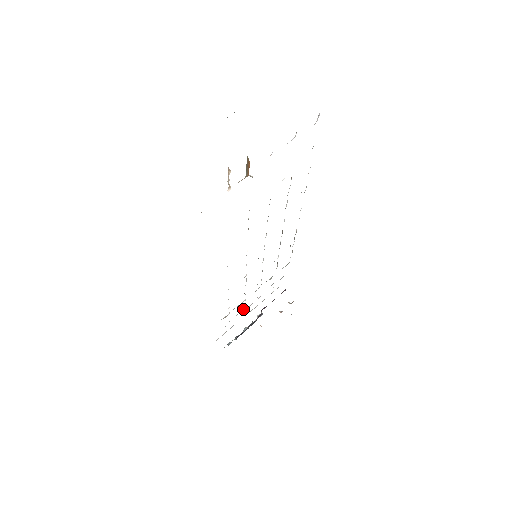
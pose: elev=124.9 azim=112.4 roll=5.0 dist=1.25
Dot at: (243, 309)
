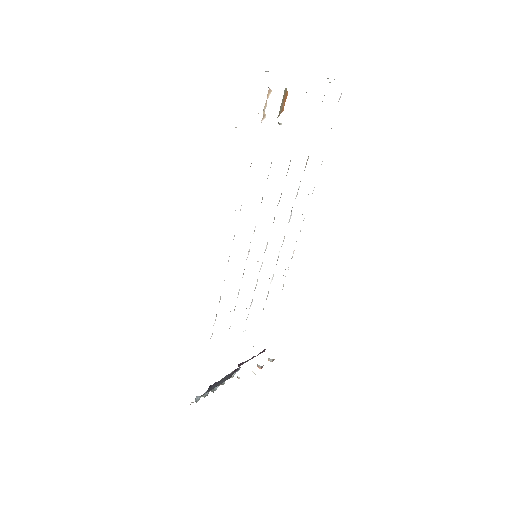
Dot at: occluded
